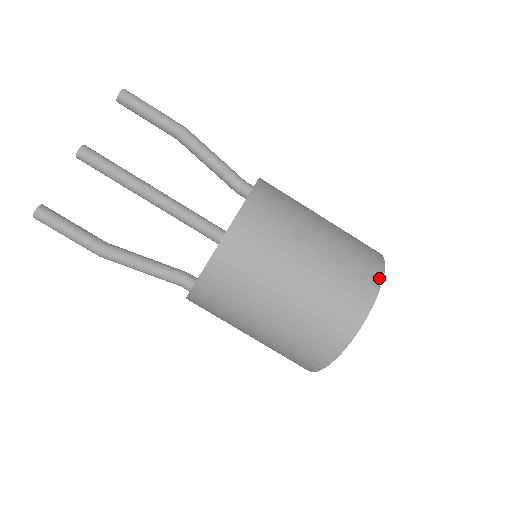
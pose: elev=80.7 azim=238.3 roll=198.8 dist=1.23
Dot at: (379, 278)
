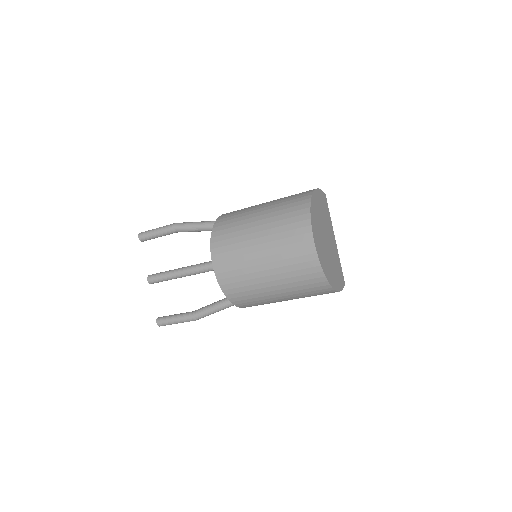
Dot at: (307, 217)
